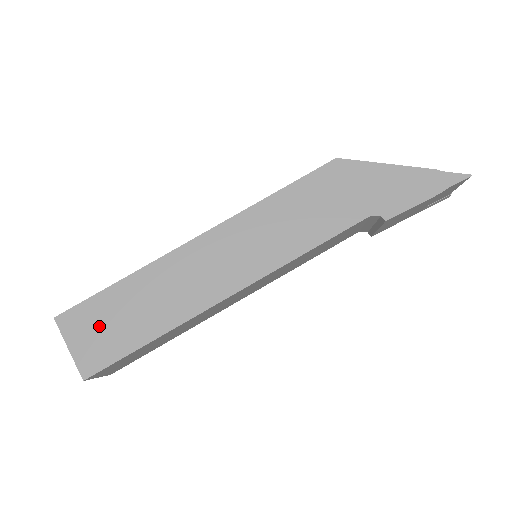
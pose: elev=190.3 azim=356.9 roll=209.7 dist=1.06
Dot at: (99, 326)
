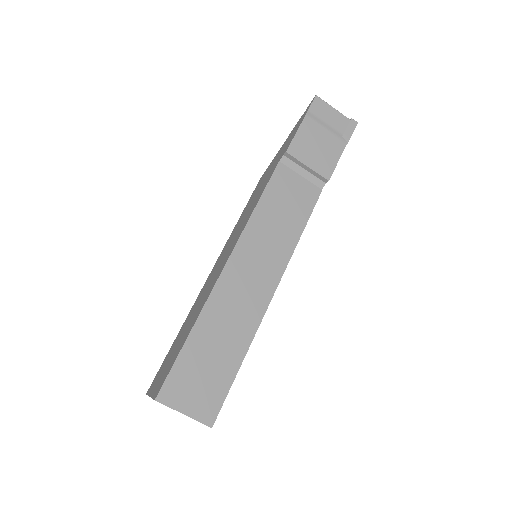
Dot at: (165, 366)
